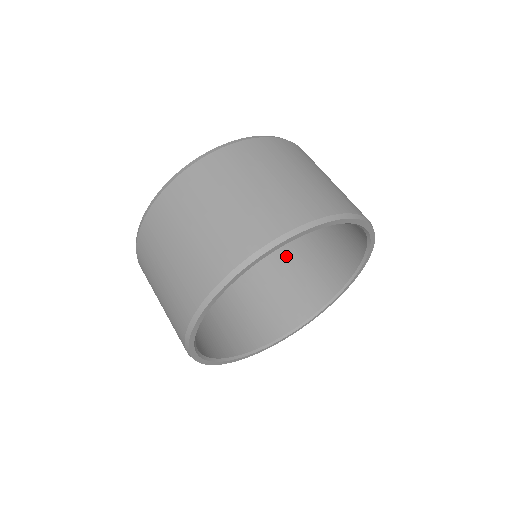
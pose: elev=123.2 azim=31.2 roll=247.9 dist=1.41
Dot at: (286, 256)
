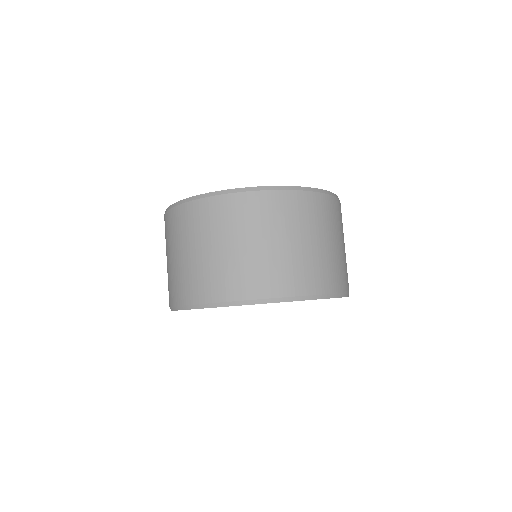
Dot at: occluded
